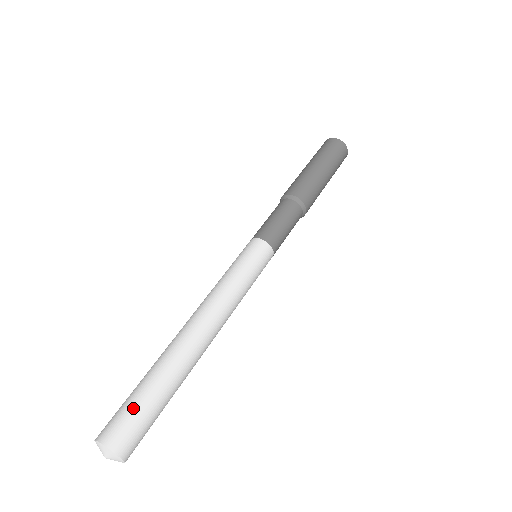
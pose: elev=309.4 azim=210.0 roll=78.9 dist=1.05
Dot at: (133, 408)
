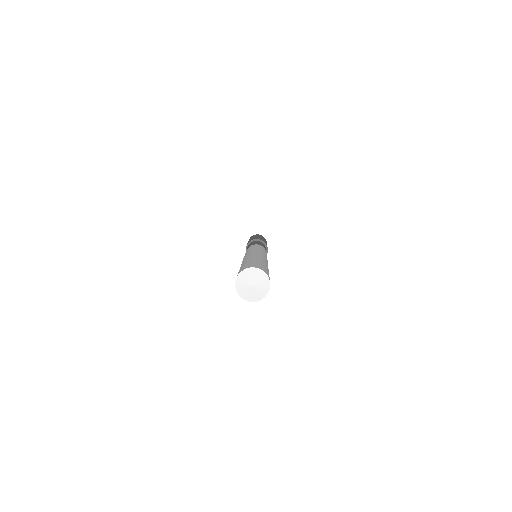
Dot at: (263, 265)
